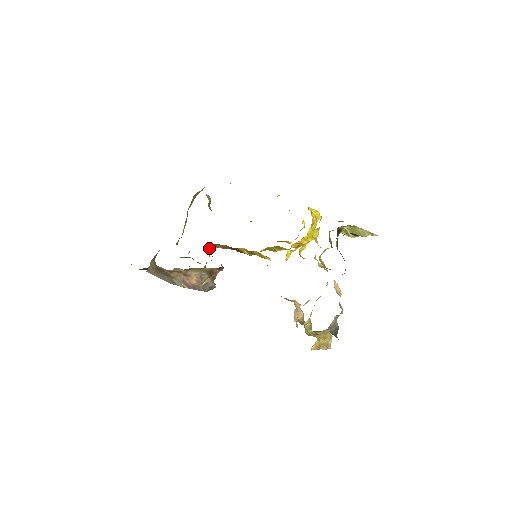
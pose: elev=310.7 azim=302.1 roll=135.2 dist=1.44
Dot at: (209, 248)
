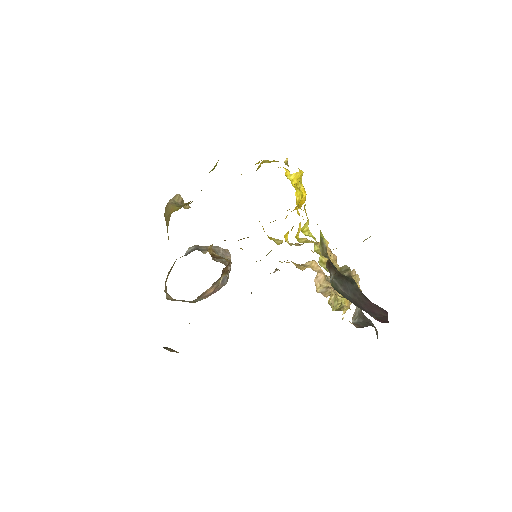
Dot at: (208, 251)
